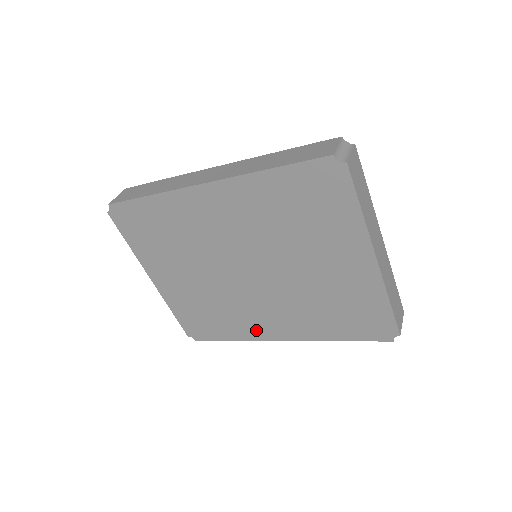
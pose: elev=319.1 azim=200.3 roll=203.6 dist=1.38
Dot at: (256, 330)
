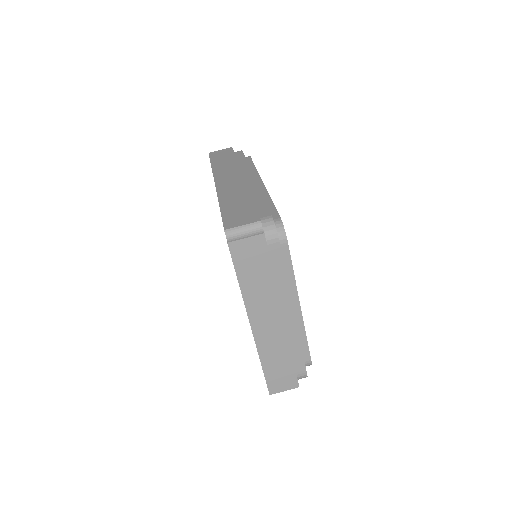
Dot at: occluded
